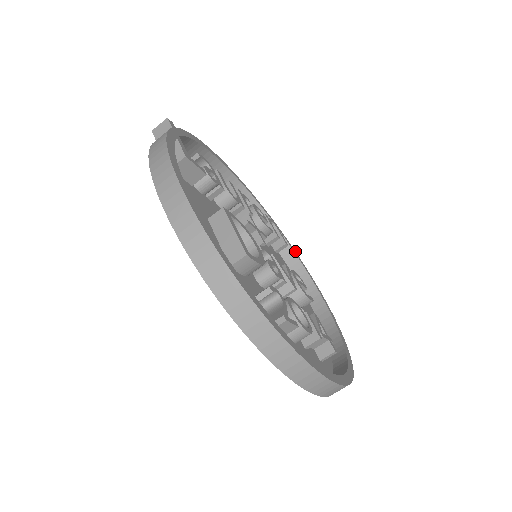
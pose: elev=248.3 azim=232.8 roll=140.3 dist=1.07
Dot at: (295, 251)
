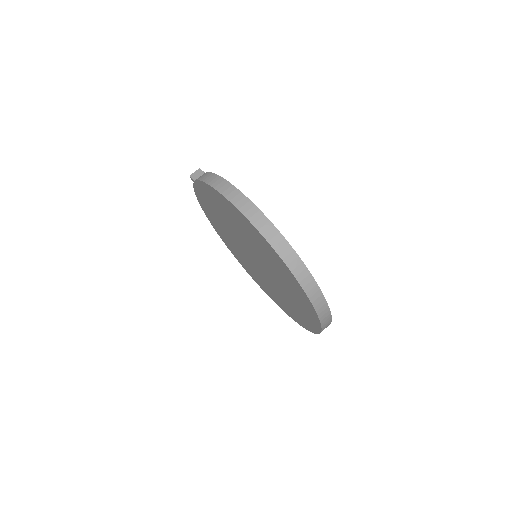
Dot at: occluded
